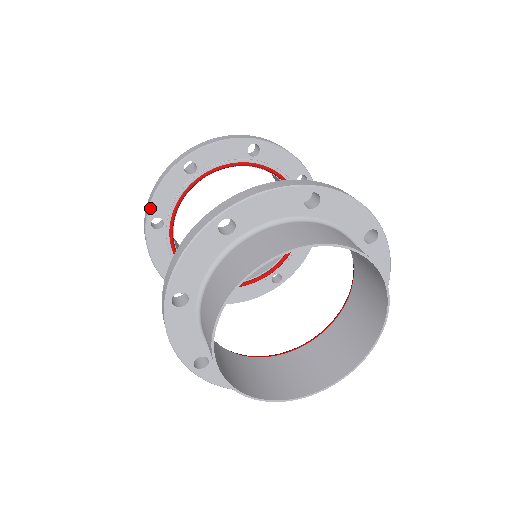
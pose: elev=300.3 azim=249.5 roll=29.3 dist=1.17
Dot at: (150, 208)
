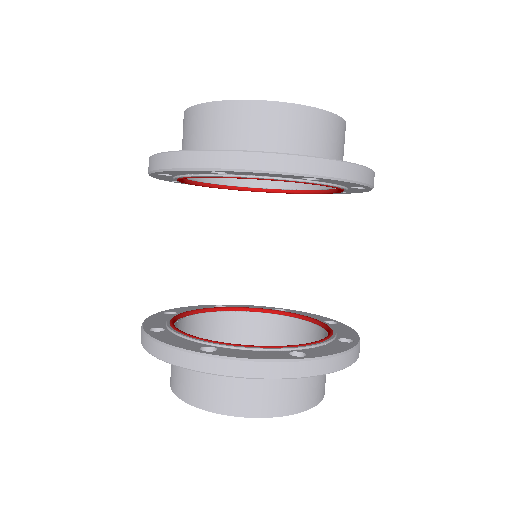
Dot at: (158, 172)
